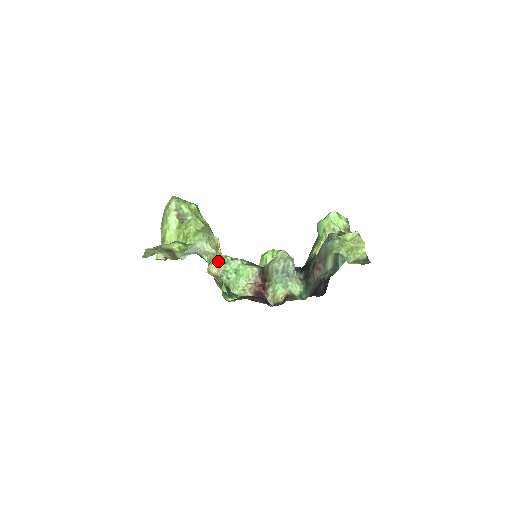
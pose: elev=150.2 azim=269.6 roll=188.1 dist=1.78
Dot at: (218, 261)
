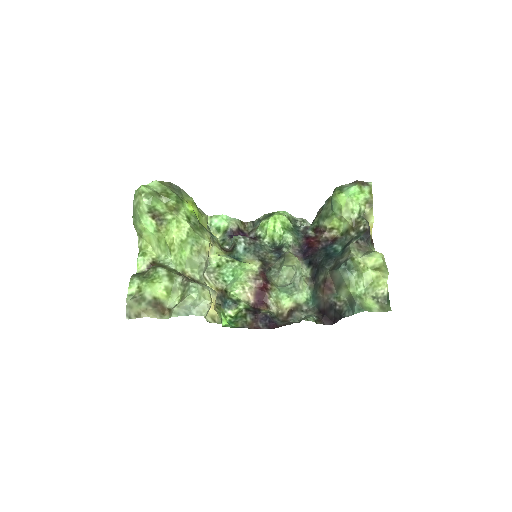
Dot at: (214, 295)
